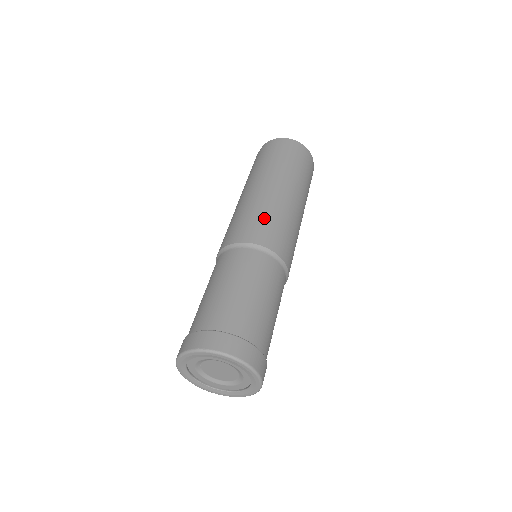
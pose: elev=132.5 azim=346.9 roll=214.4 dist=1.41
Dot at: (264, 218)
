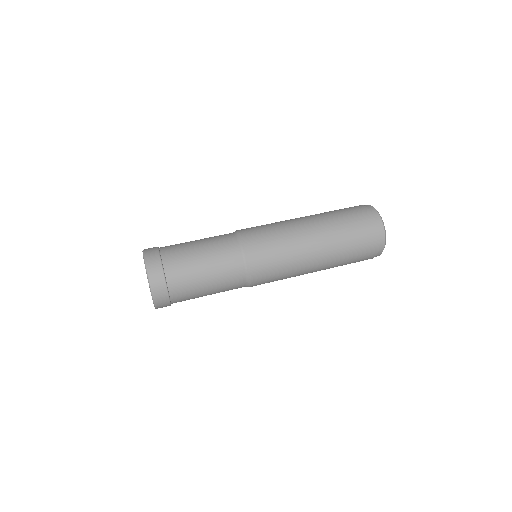
Dot at: (277, 253)
